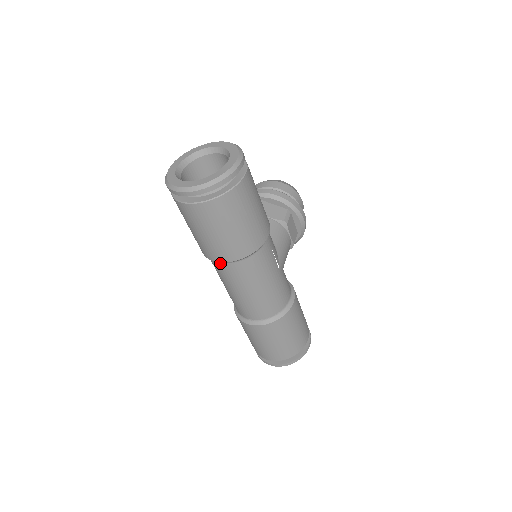
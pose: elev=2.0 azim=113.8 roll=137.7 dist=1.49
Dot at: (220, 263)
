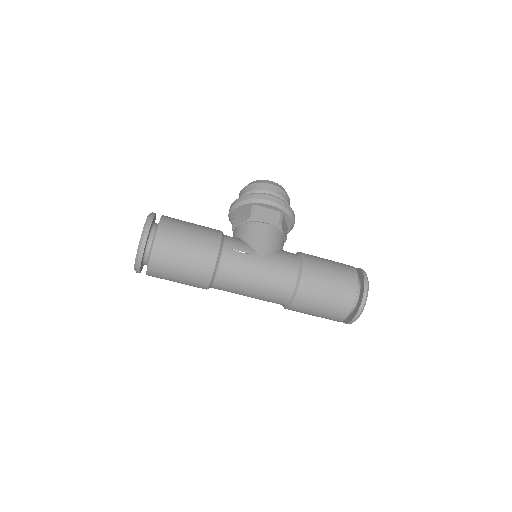
Dot at: (212, 287)
